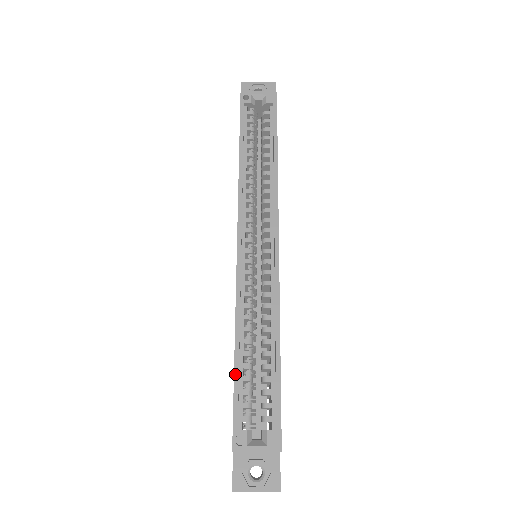
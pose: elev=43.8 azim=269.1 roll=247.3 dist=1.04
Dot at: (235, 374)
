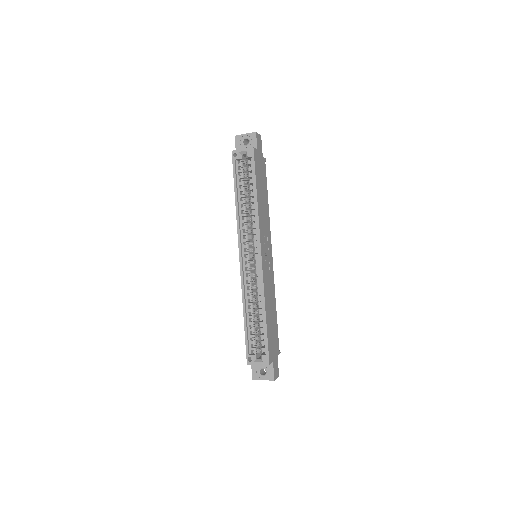
Dot at: (245, 328)
